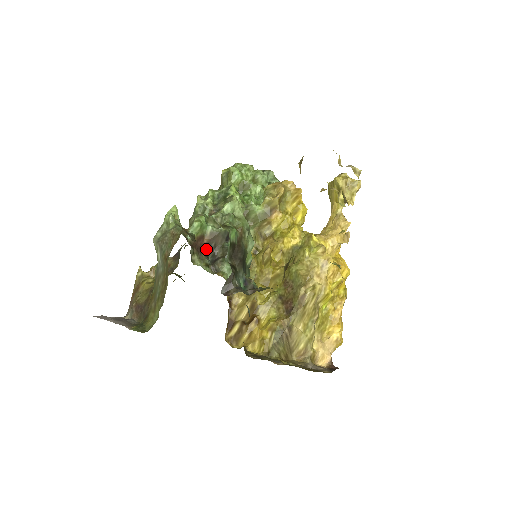
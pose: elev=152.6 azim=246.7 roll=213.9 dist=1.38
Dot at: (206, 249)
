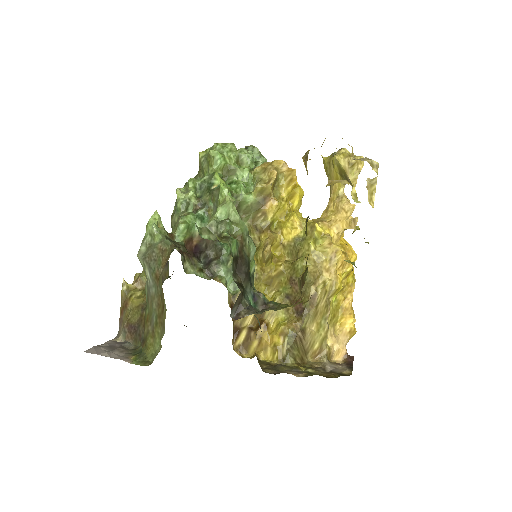
Dot at: (197, 251)
